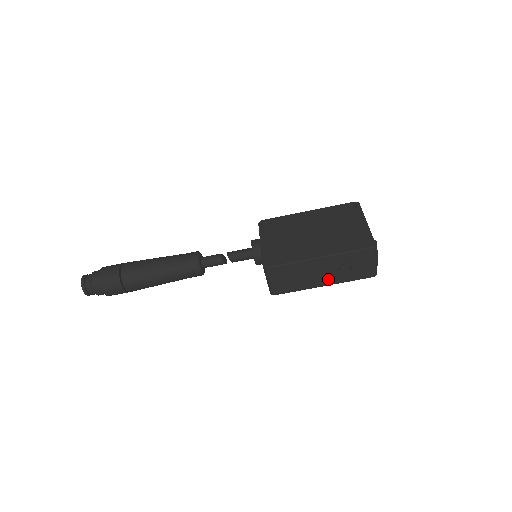
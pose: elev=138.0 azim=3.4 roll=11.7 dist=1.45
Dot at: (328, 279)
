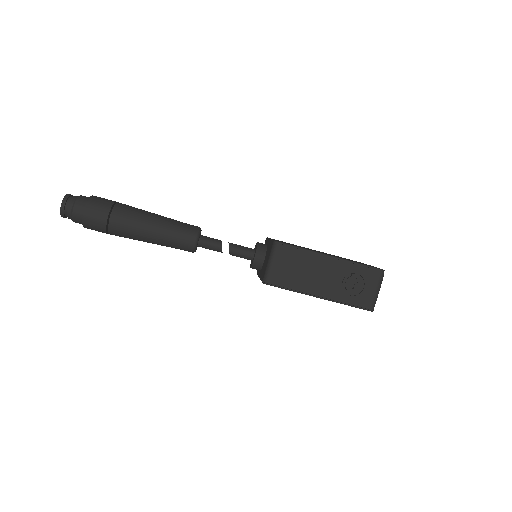
Dot at: (328, 290)
